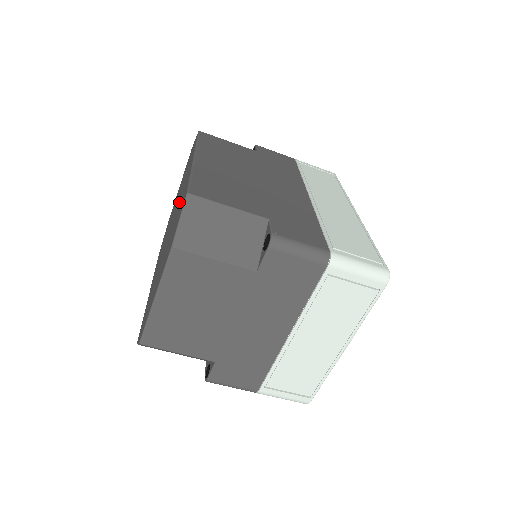
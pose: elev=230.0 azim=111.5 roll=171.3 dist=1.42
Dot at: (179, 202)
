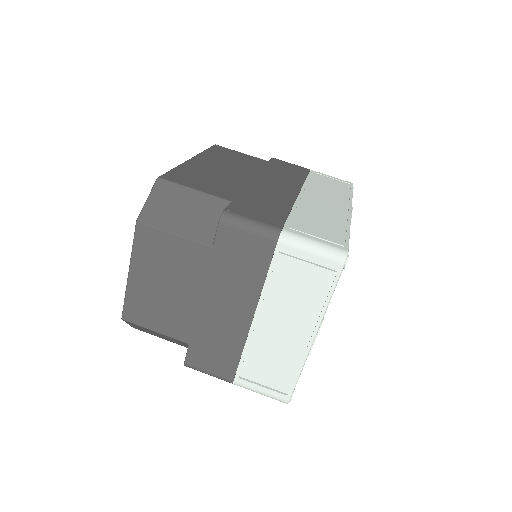
Dot at: occluded
